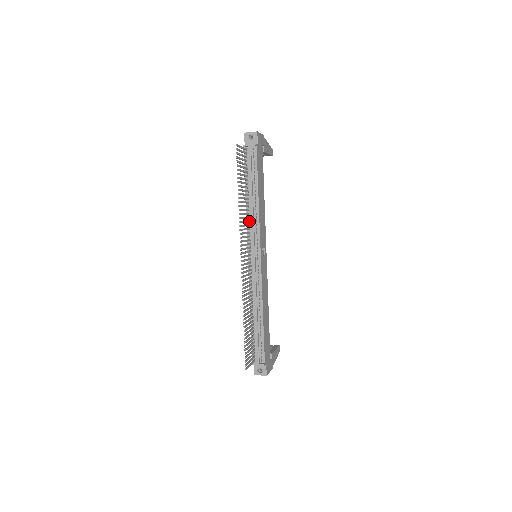
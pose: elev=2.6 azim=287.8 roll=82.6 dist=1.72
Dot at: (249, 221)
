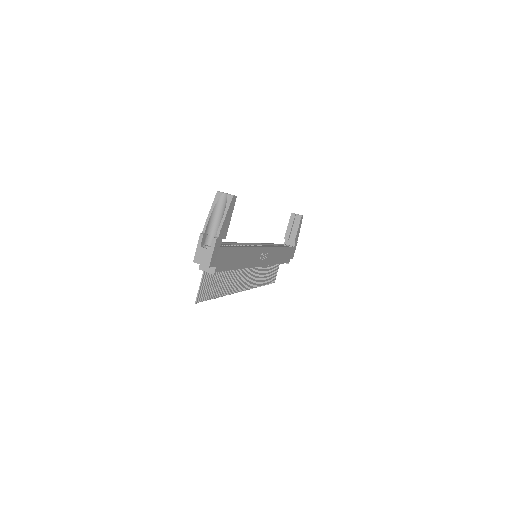
Dot at: occluded
